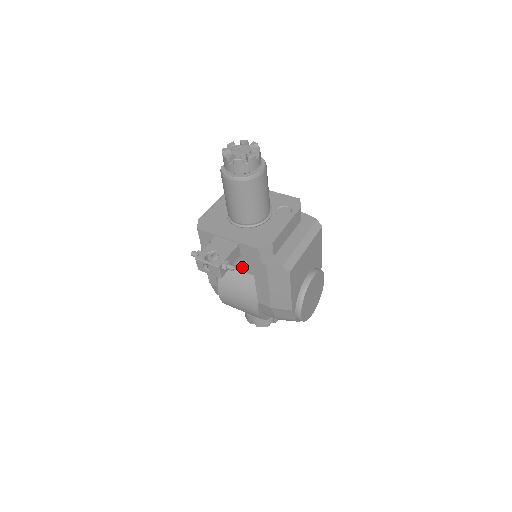
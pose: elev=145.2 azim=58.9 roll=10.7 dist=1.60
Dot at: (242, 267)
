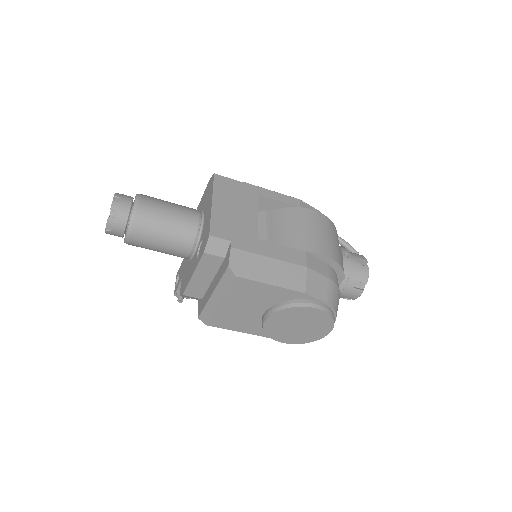
Dot at: occluded
